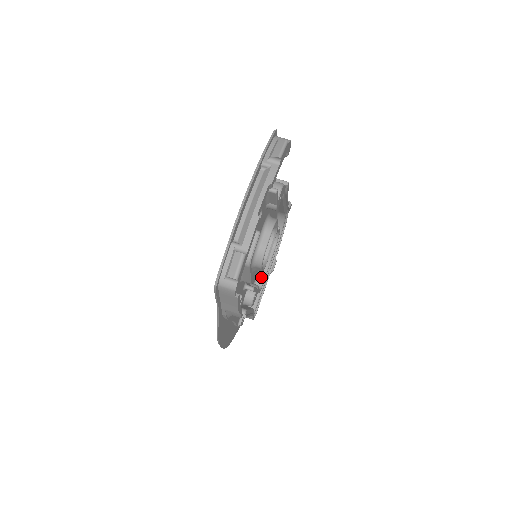
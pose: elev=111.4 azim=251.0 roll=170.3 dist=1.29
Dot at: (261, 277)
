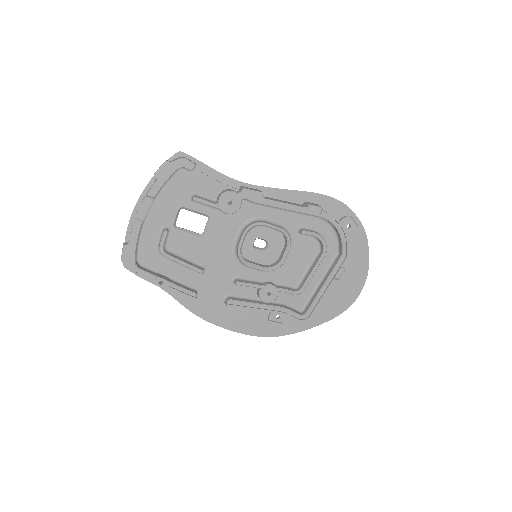
Dot at: (304, 280)
